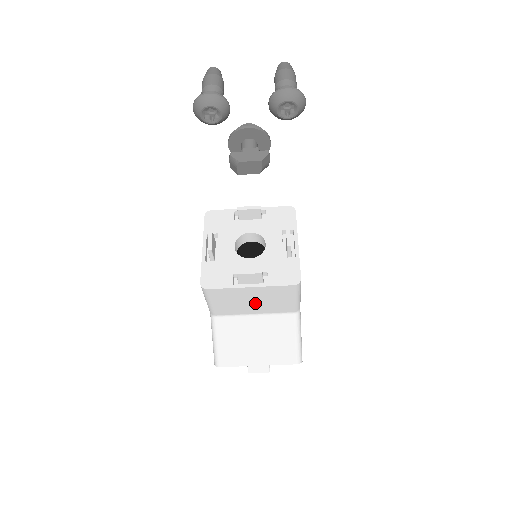
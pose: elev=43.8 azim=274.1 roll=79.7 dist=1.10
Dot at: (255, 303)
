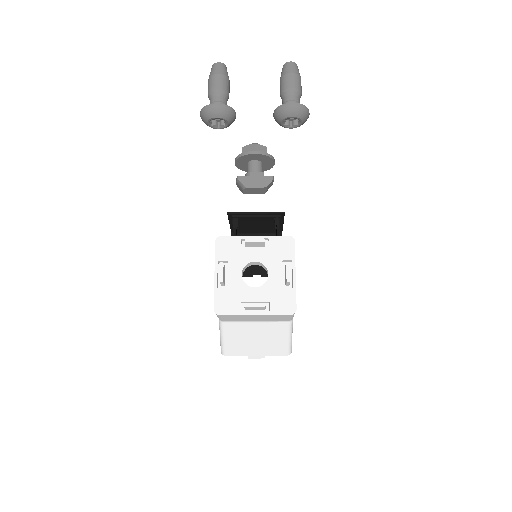
Dot at: (257, 318)
